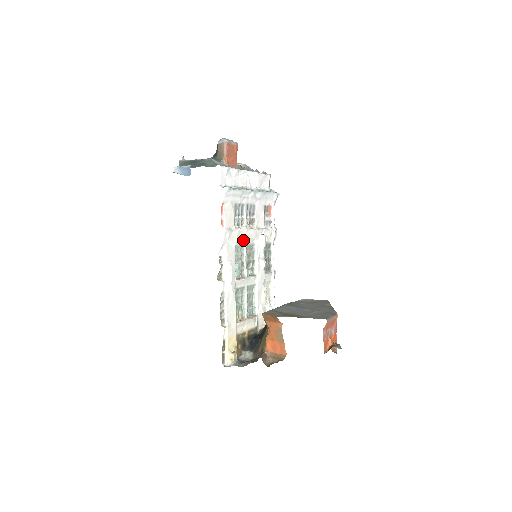
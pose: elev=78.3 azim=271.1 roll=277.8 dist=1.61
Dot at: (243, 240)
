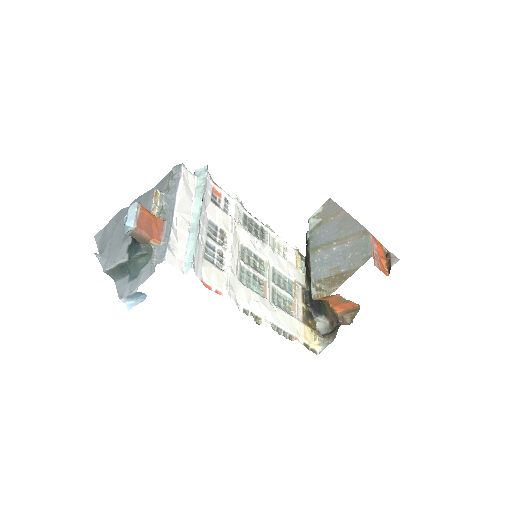
Dot at: (237, 264)
